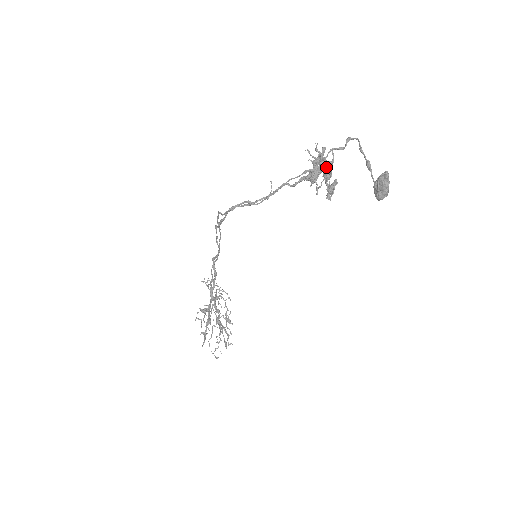
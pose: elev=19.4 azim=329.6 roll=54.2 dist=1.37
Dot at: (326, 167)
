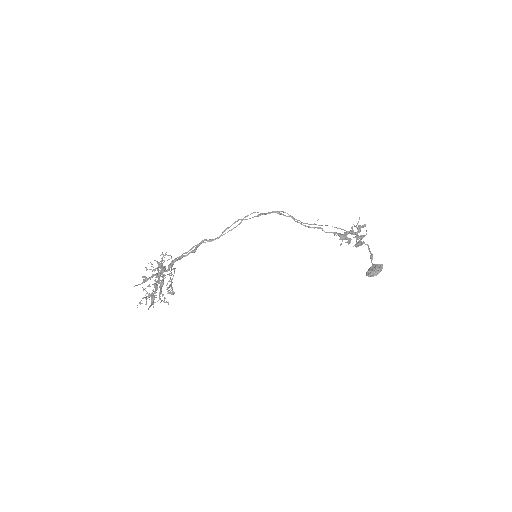
Dot at: (358, 235)
